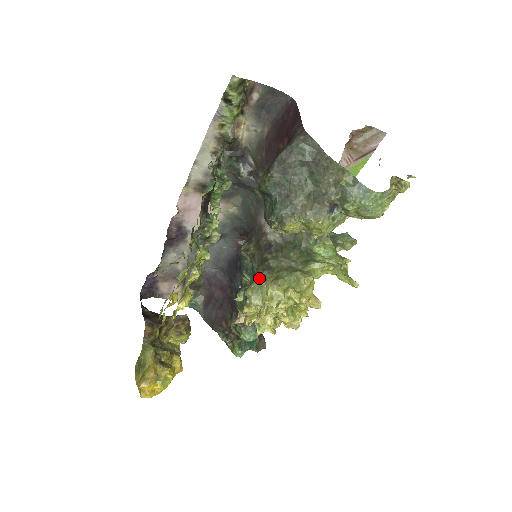
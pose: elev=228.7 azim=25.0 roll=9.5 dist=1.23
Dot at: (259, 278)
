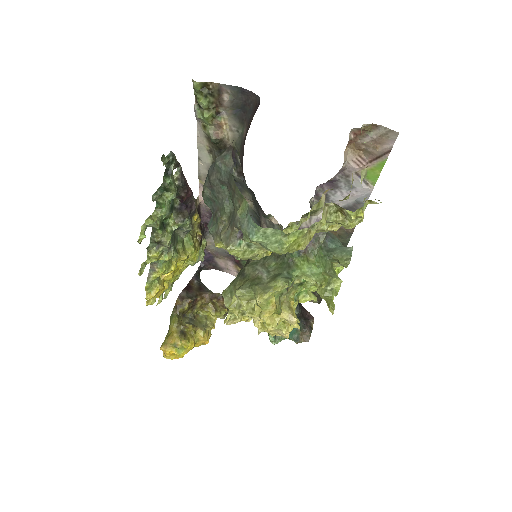
Dot at: (233, 282)
